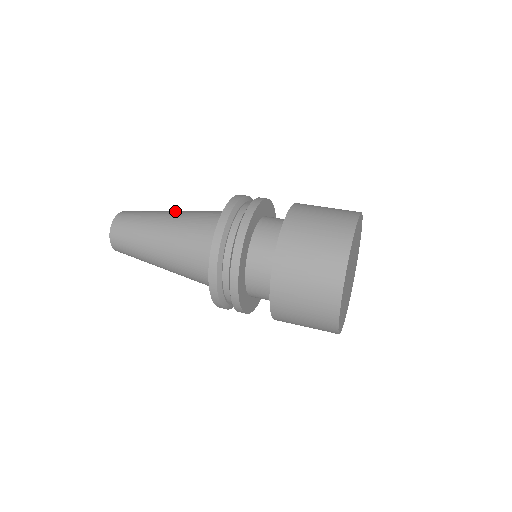
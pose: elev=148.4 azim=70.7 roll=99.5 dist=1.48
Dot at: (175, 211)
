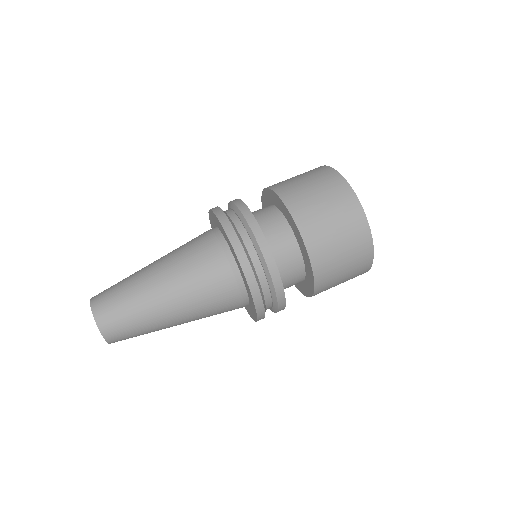
Dot at: (158, 275)
